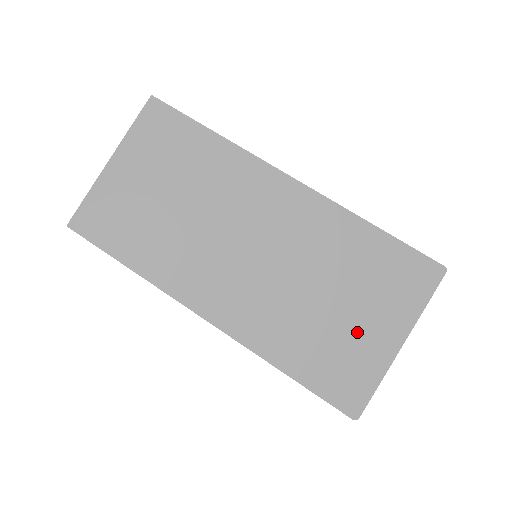
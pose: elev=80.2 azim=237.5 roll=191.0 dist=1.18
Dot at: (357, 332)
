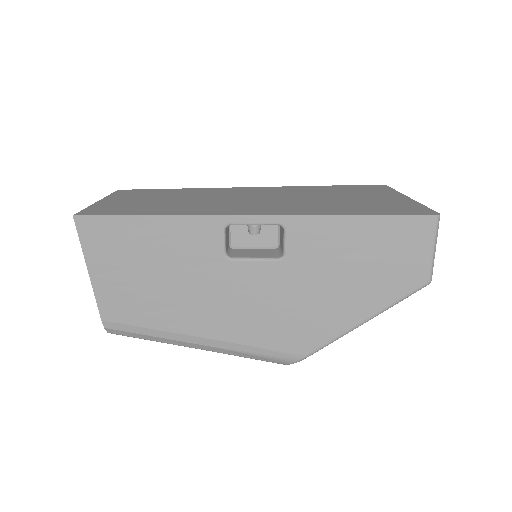
Dot at: (368, 200)
